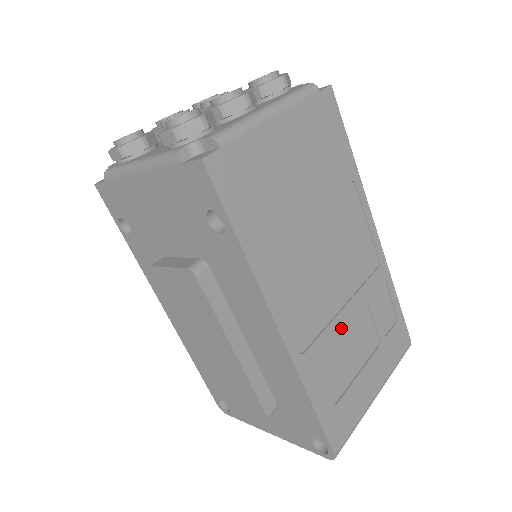
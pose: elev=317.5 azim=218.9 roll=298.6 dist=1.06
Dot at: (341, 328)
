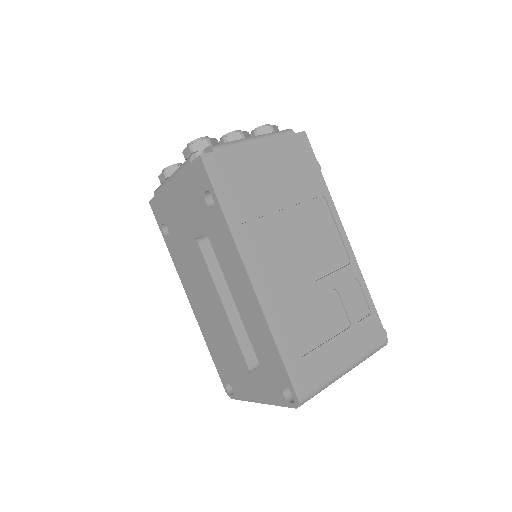
Dot at: (308, 298)
